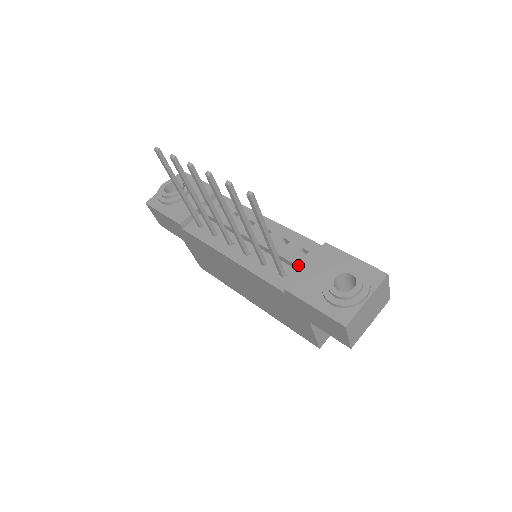
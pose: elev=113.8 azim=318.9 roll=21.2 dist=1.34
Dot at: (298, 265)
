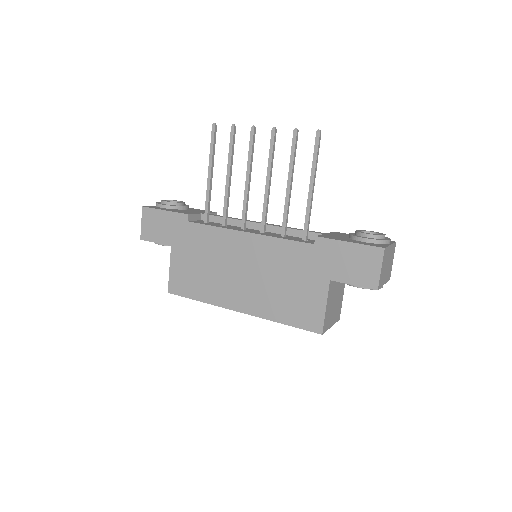
Dot at: (320, 233)
